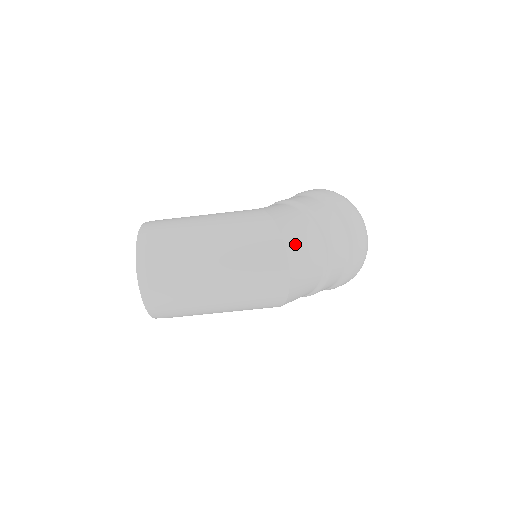
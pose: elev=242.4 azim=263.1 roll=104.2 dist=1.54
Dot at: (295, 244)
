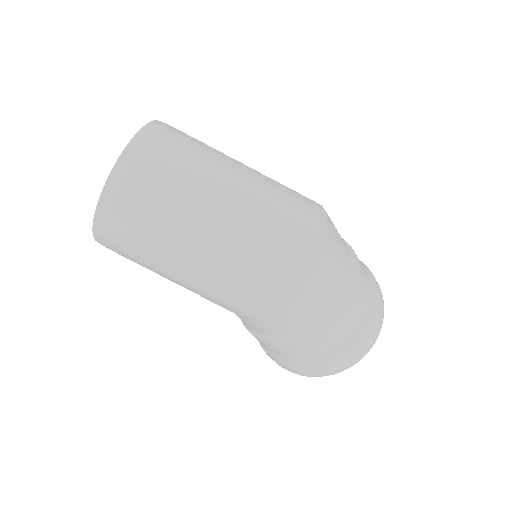
Dot at: (334, 235)
